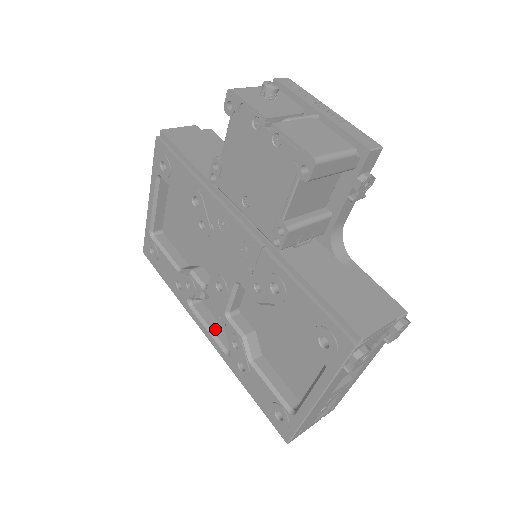
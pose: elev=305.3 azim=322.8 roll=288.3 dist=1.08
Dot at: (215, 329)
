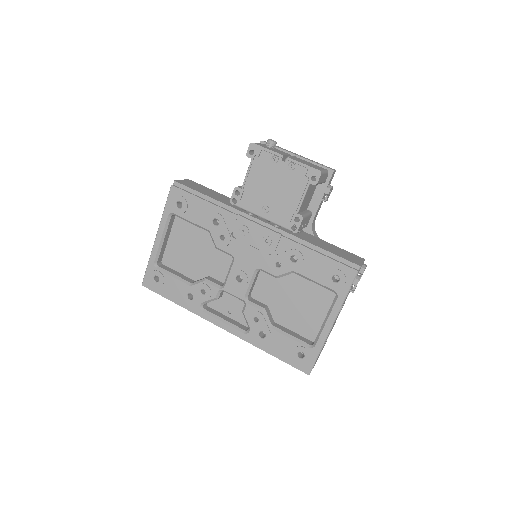
Dot at: (229, 320)
